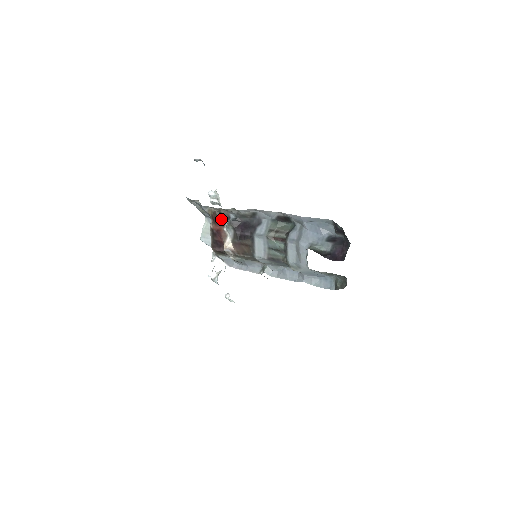
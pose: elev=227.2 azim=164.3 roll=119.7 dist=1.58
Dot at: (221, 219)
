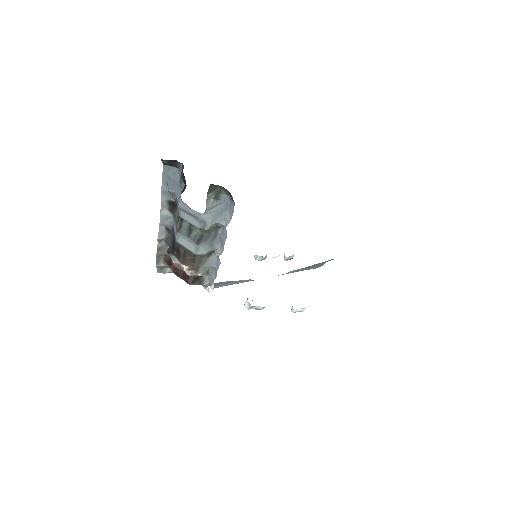
Dot at: (170, 259)
